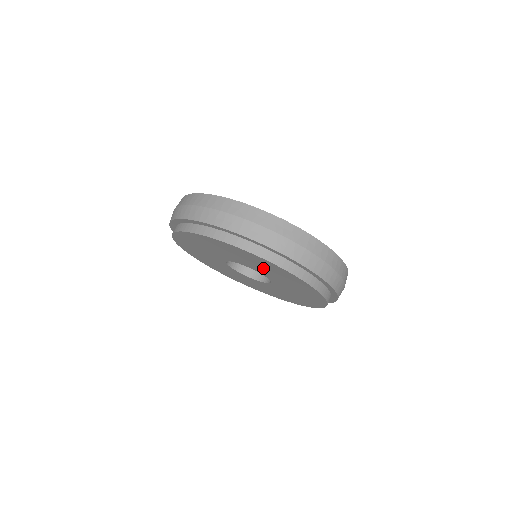
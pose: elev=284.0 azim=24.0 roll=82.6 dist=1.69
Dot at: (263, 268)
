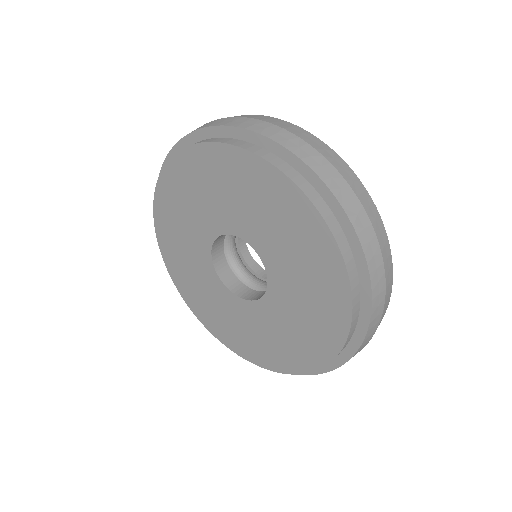
Dot at: (299, 275)
